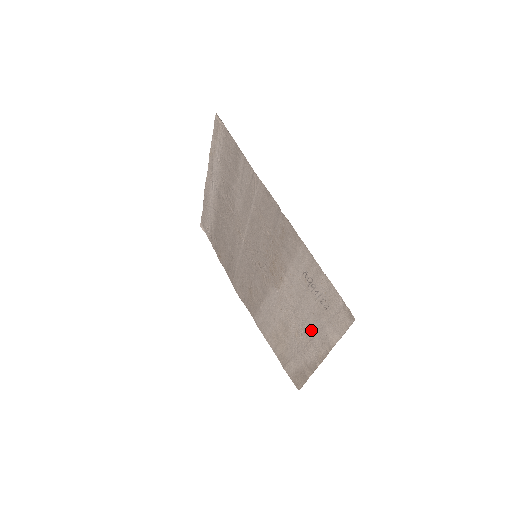
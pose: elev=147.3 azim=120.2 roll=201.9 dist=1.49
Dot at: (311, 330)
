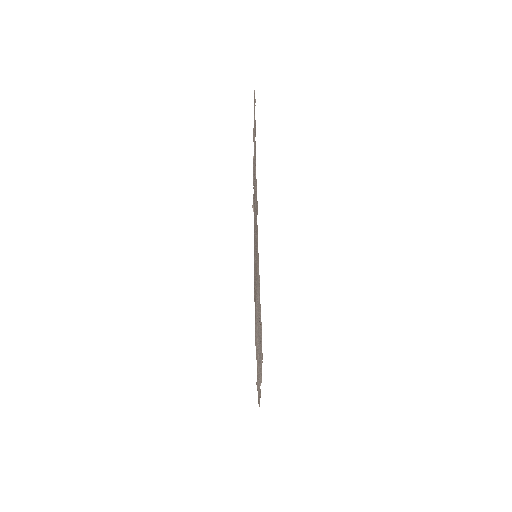
Dot at: occluded
